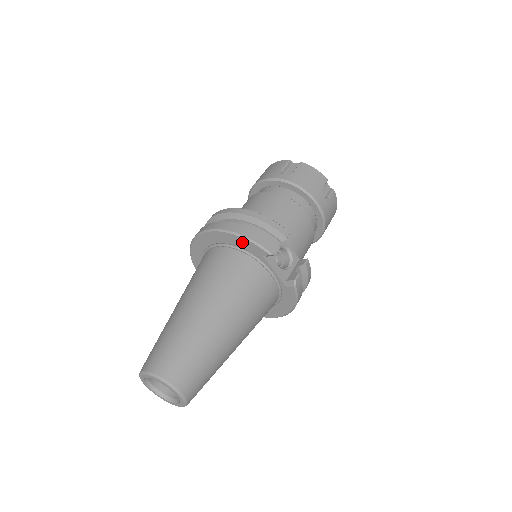
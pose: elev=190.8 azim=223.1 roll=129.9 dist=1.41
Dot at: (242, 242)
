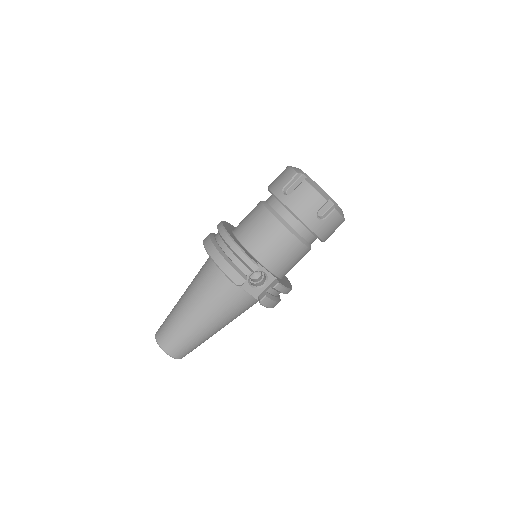
Dot at: occluded
